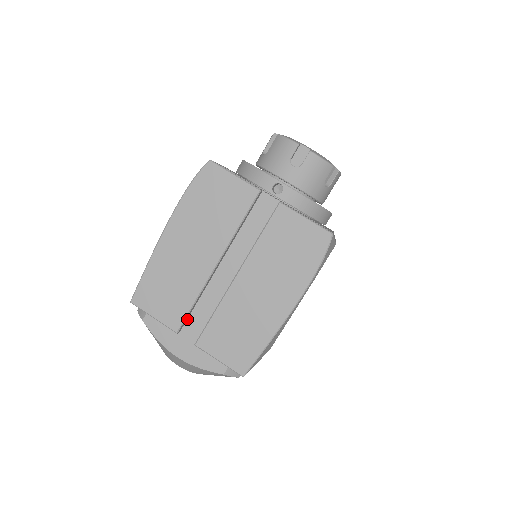
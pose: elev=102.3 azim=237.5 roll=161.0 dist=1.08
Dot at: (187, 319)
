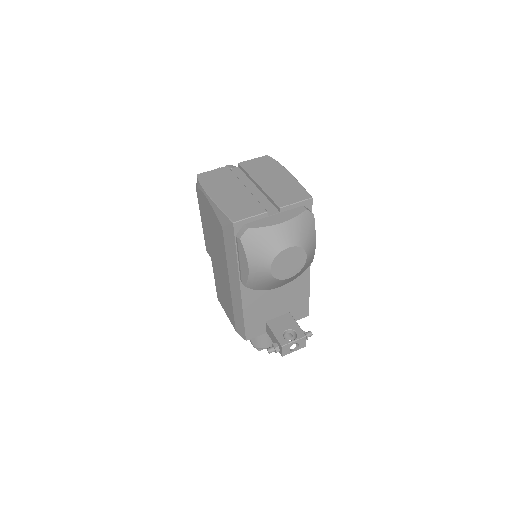
Dot at: occluded
